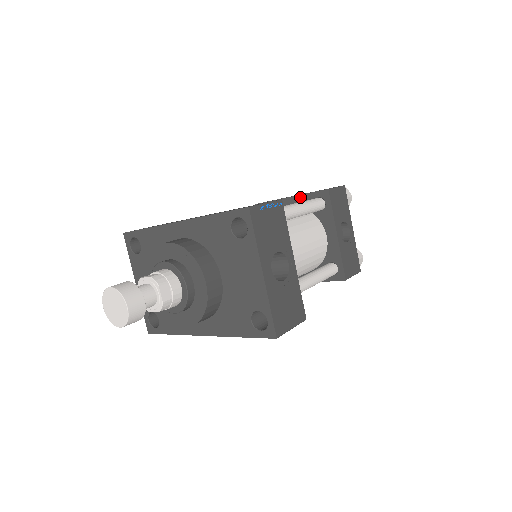
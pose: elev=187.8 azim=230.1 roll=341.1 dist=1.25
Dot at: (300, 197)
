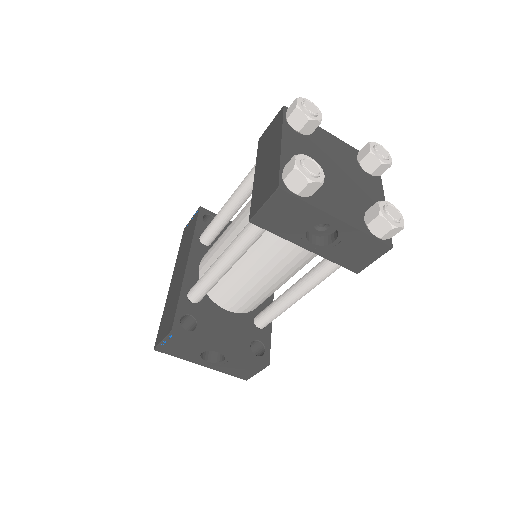
Dot at: occluded
